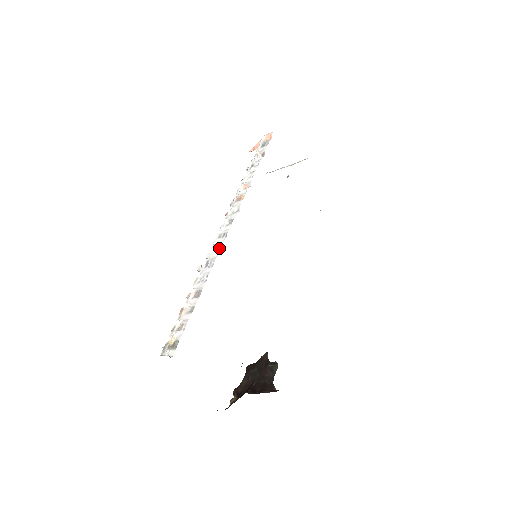
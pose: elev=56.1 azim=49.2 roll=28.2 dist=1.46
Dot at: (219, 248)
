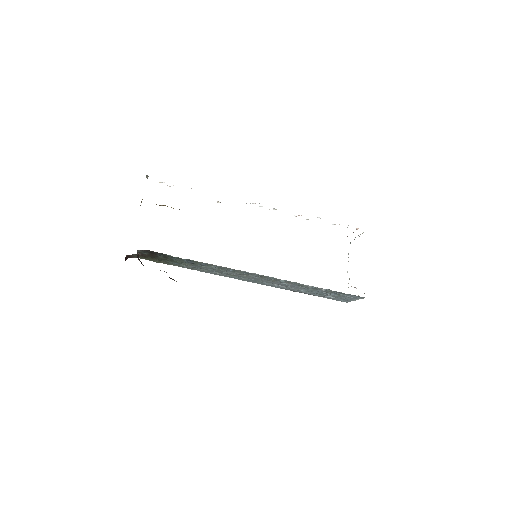
Dot at: occluded
